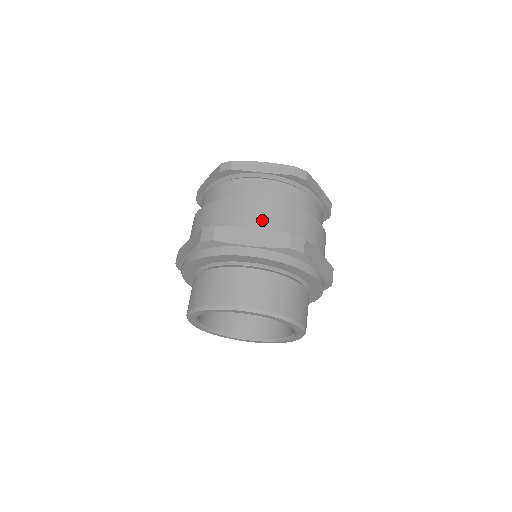
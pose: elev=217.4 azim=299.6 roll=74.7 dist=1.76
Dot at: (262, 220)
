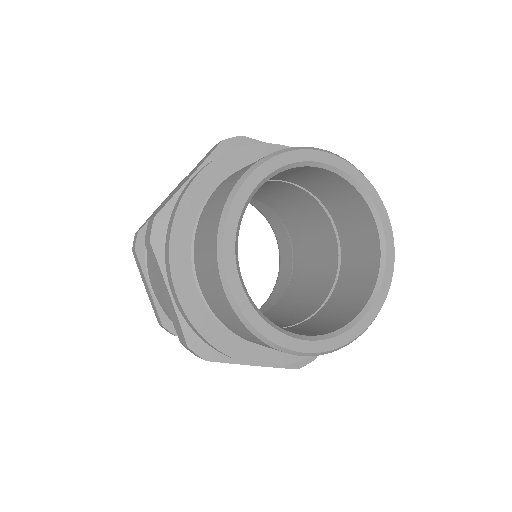
Dot at: occluded
